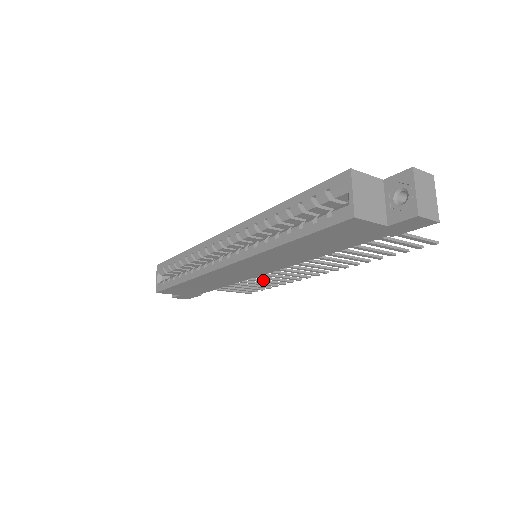
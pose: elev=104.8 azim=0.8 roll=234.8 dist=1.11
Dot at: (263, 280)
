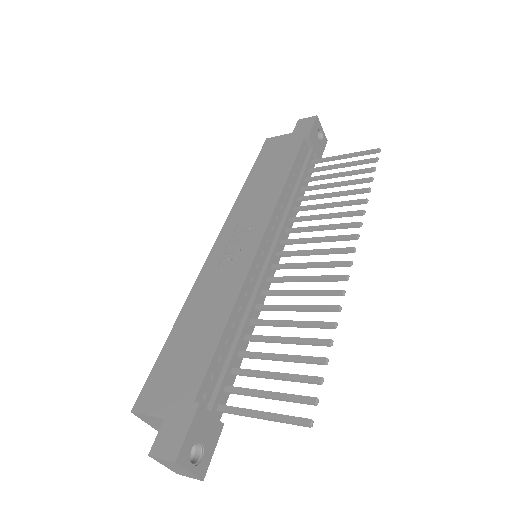
Dot at: (330, 206)
